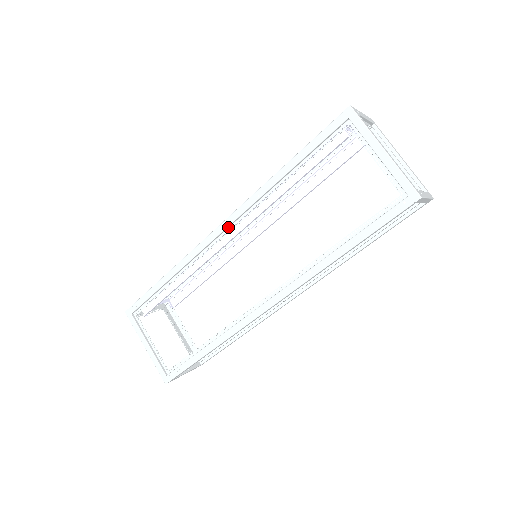
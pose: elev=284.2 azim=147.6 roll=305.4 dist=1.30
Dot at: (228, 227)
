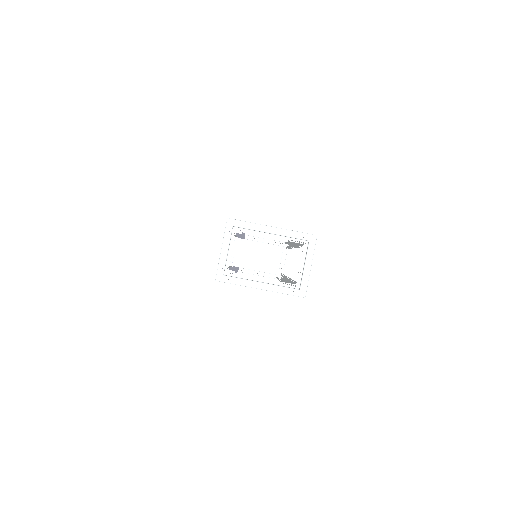
Dot at: occluded
